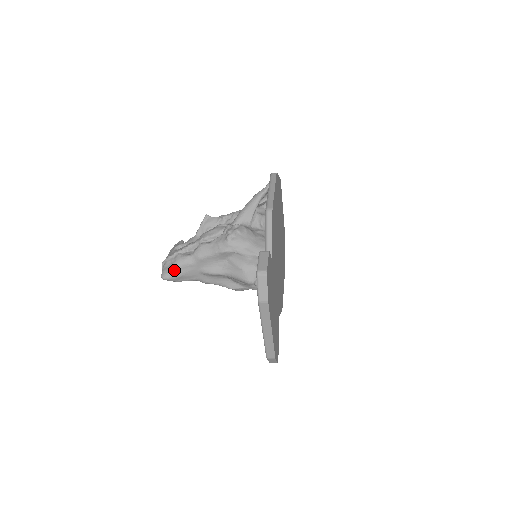
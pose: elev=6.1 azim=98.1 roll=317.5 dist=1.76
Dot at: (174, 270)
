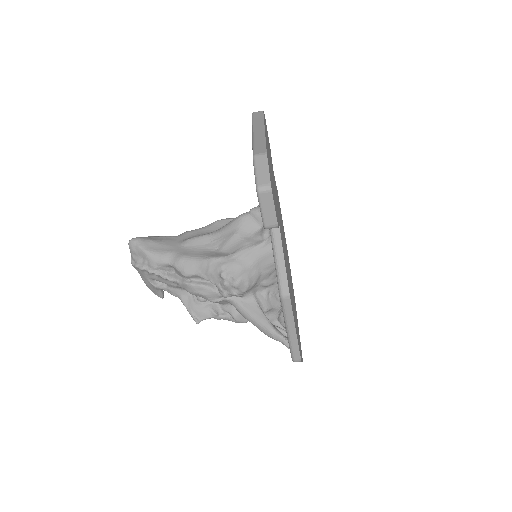
Dot at: (149, 237)
